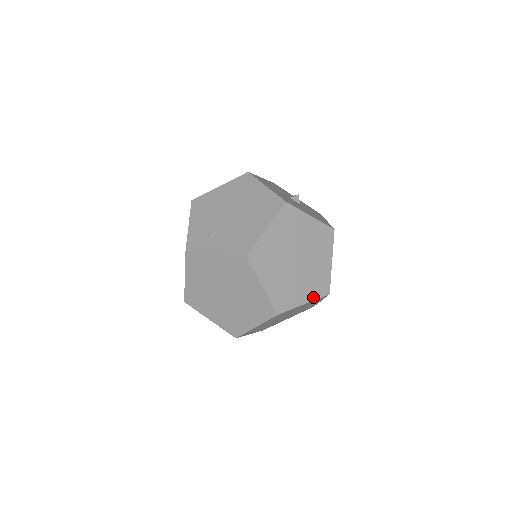
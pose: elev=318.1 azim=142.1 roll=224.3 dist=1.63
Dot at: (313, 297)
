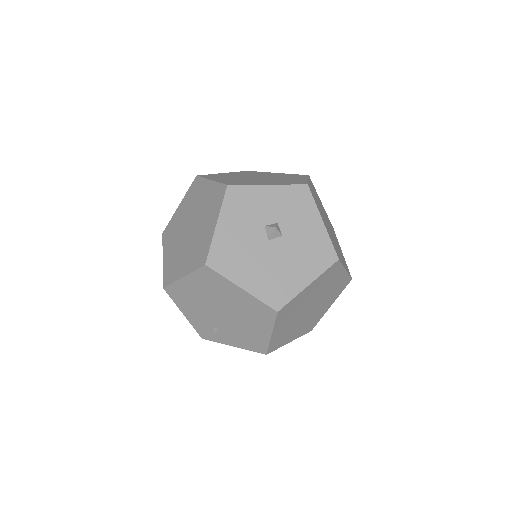
Dot at: (337, 296)
